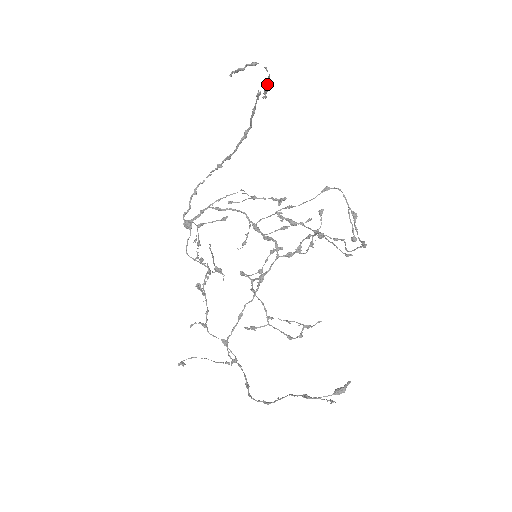
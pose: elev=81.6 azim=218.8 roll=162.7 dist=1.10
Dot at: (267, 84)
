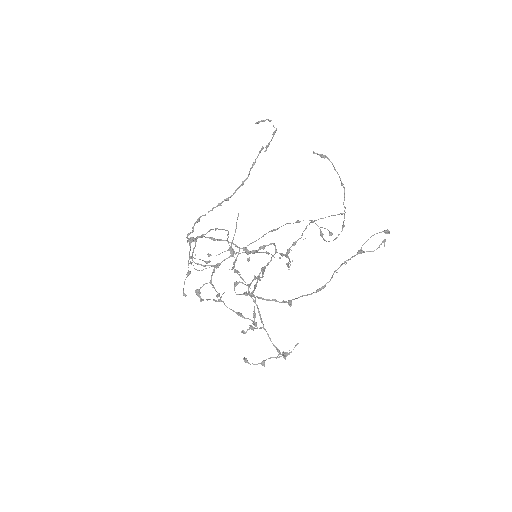
Dot at: occluded
